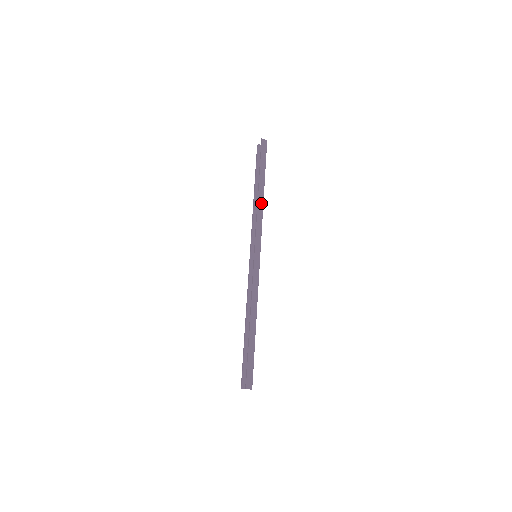
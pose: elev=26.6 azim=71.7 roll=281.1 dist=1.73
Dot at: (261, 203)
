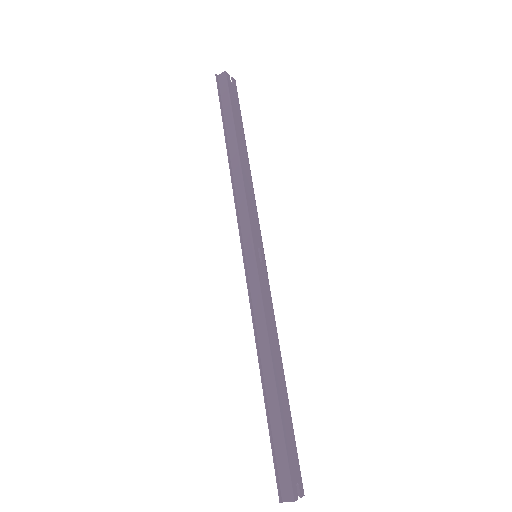
Dot at: (237, 170)
